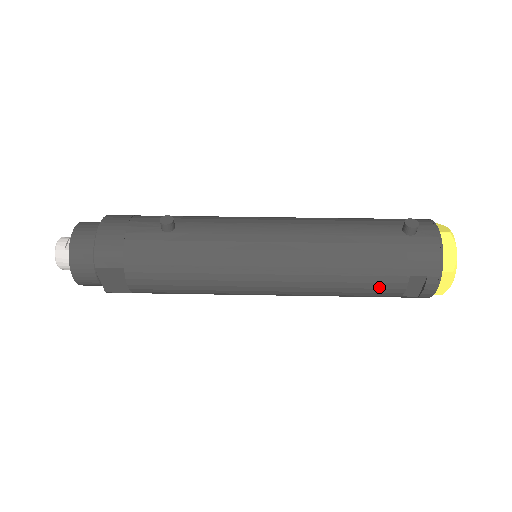
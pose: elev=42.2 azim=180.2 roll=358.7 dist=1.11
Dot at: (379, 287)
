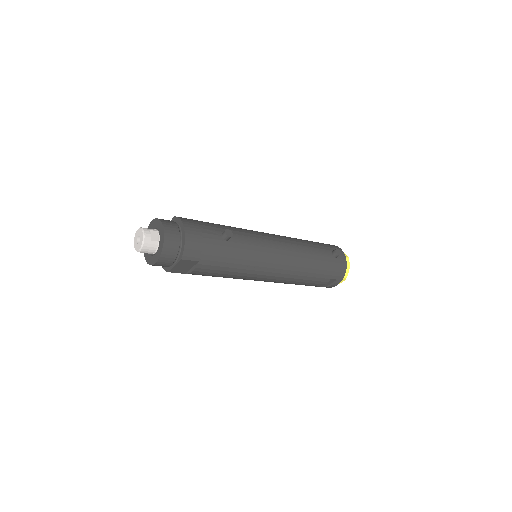
Dot at: (315, 283)
